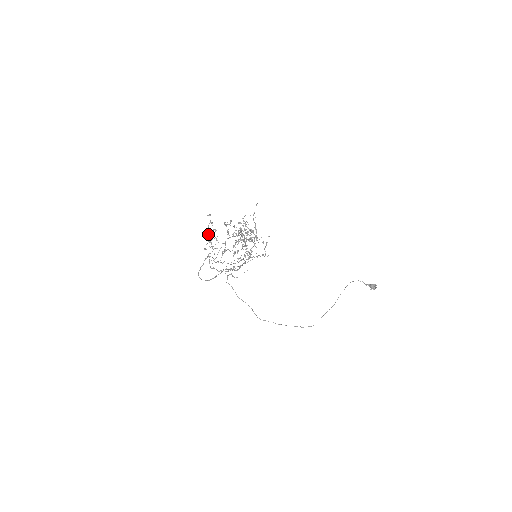
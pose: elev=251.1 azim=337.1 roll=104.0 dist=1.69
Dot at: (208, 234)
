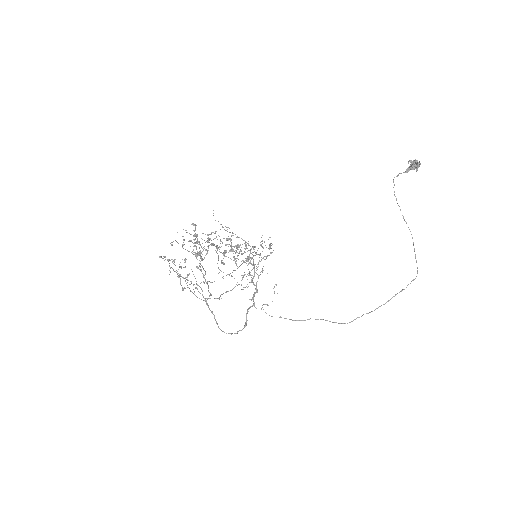
Dot at: occluded
